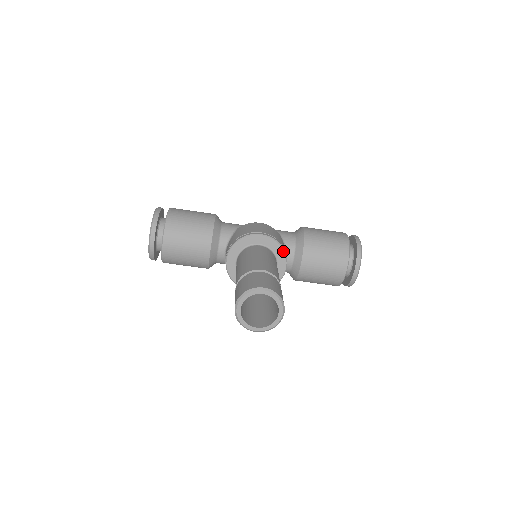
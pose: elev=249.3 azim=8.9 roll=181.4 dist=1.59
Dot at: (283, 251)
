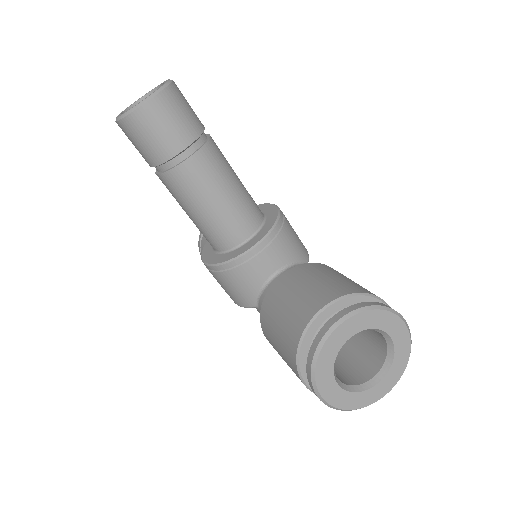
Dot at: (273, 225)
